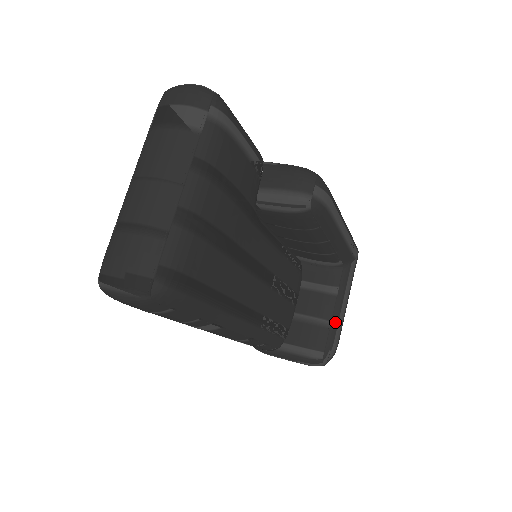
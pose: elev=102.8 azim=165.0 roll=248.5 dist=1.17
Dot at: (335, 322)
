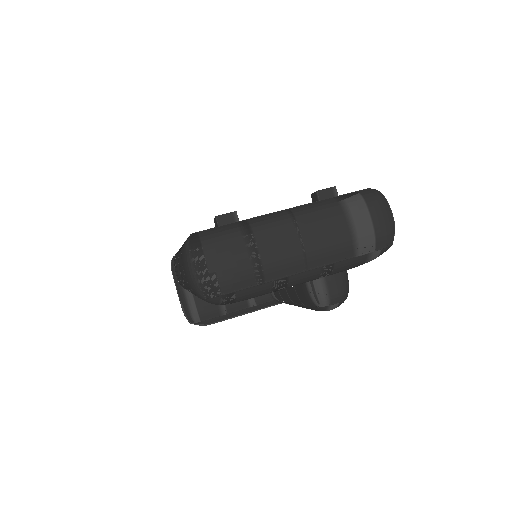
Dot at: (228, 316)
